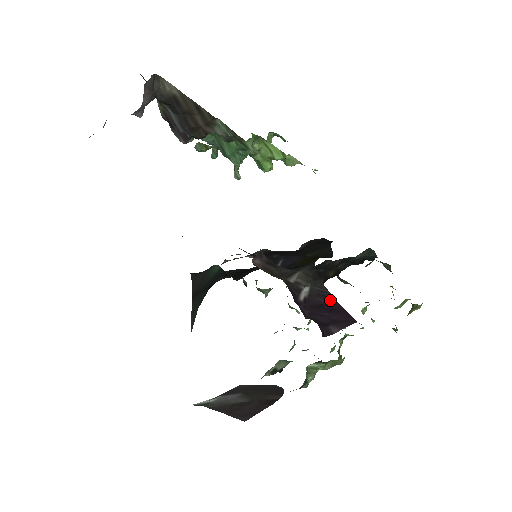
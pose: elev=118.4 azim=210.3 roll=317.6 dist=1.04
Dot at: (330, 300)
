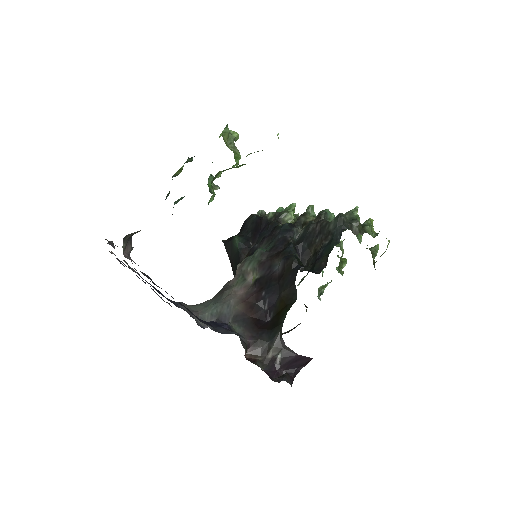
Dot at: (294, 356)
